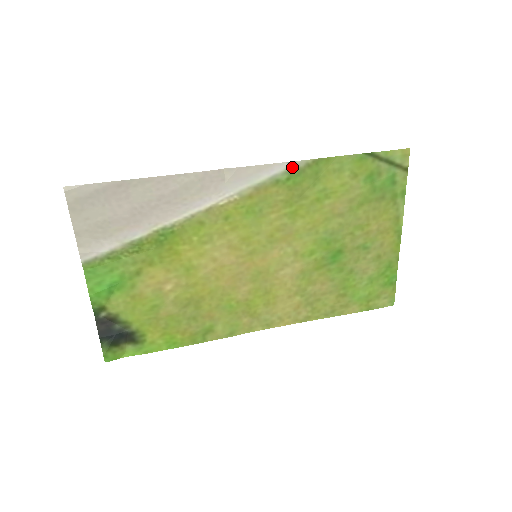
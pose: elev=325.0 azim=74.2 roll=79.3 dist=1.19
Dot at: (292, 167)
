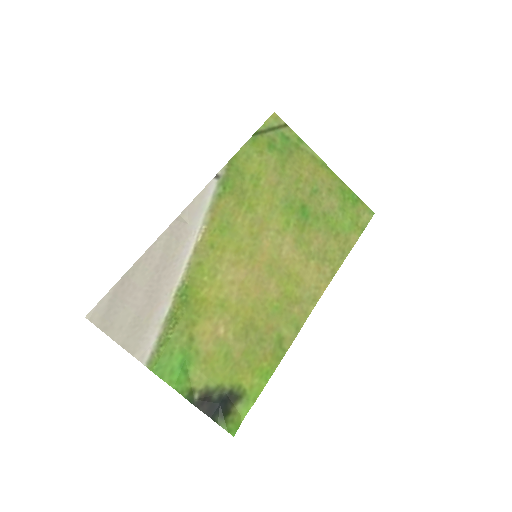
Dot at: (219, 179)
